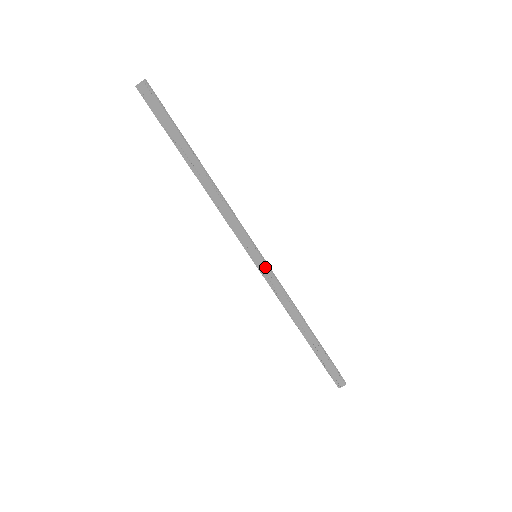
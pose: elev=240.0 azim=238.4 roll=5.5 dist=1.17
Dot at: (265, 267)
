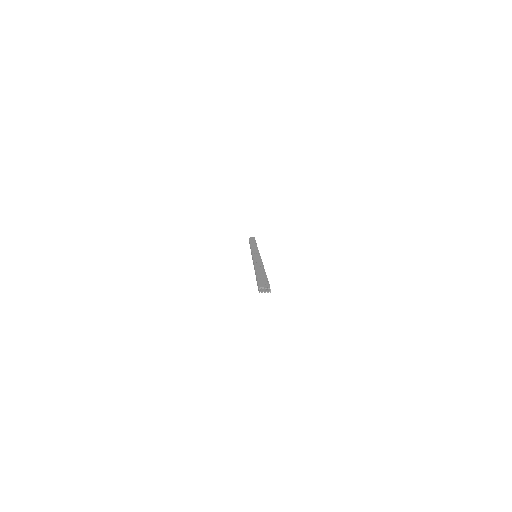
Dot at: (258, 256)
